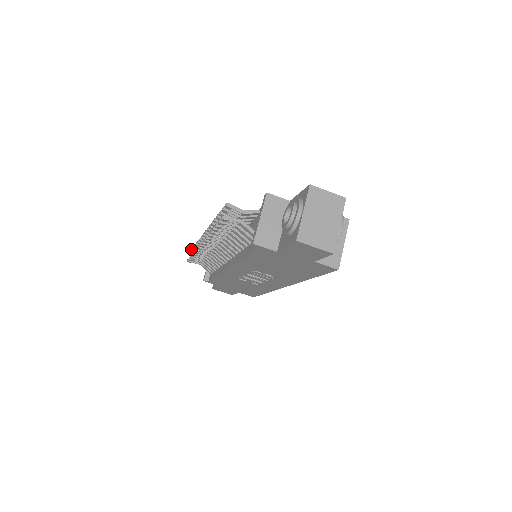
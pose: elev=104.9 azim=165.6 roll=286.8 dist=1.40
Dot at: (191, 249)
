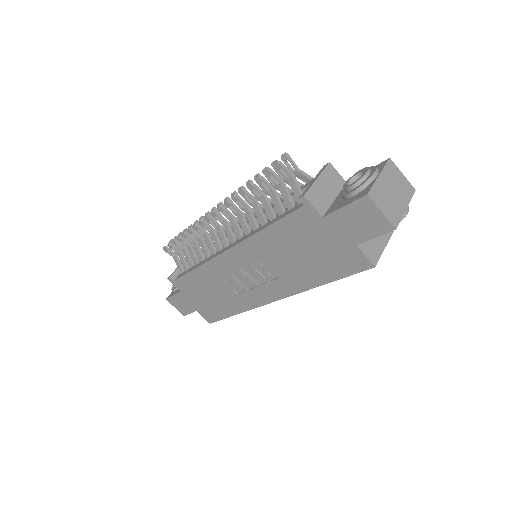
Dot at: (175, 236)
